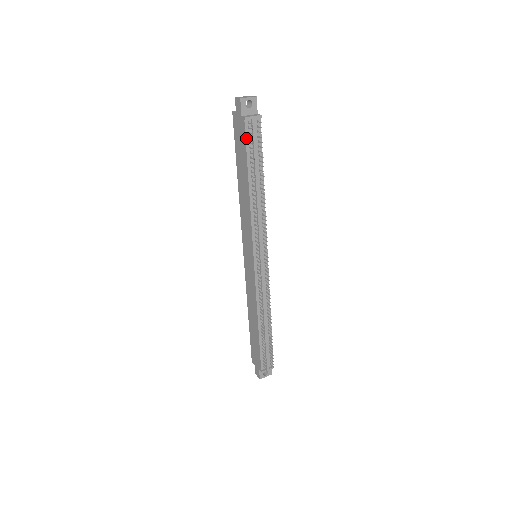
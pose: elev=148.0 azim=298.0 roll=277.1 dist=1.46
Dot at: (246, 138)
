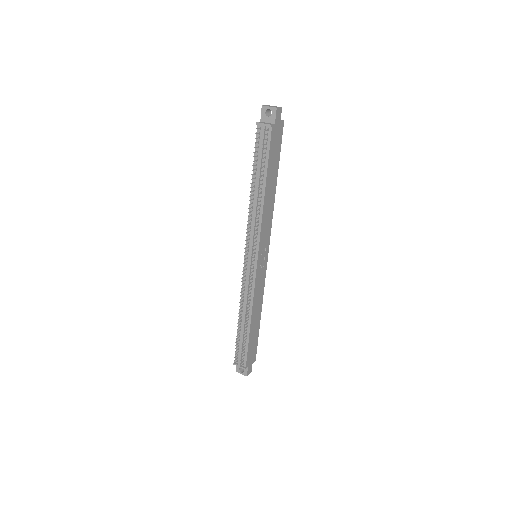
Dot at: (256, 141)
